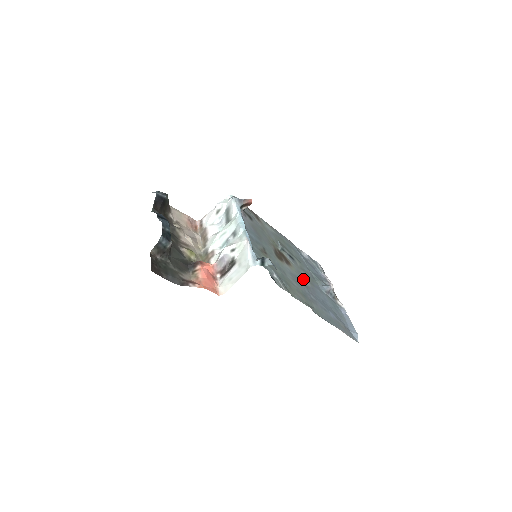
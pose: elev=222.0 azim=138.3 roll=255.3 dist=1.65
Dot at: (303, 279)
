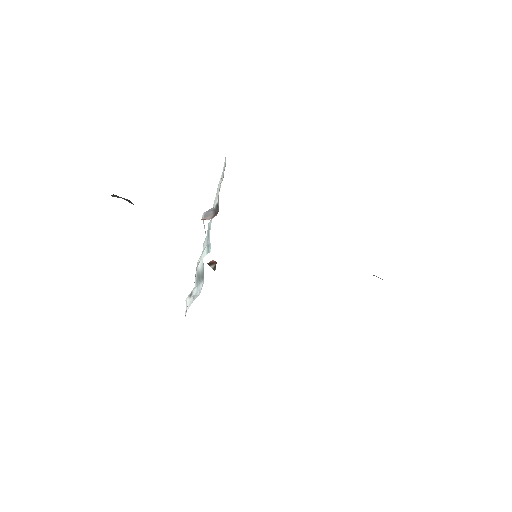
Dot at: occluded
